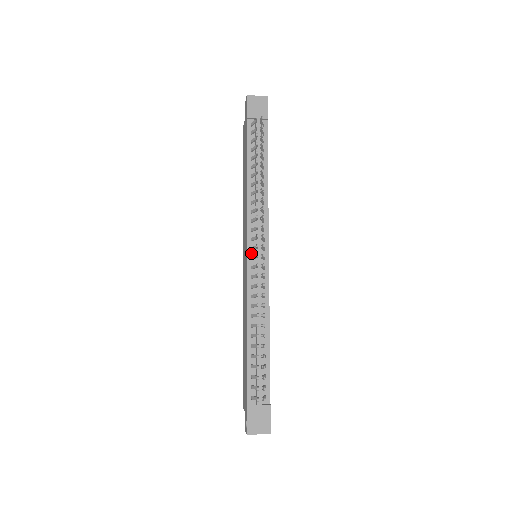
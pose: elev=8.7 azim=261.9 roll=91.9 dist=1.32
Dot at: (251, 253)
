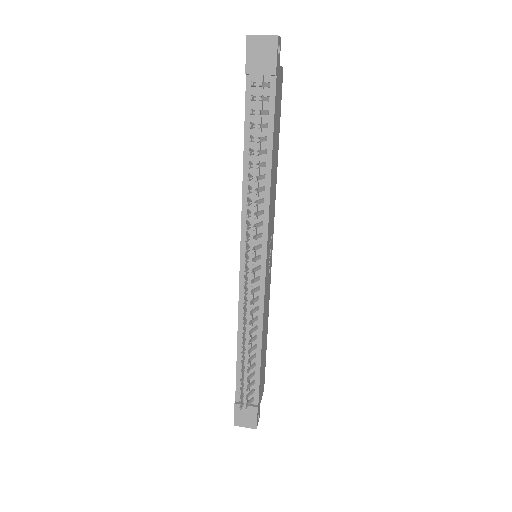
Dot at: occluded
